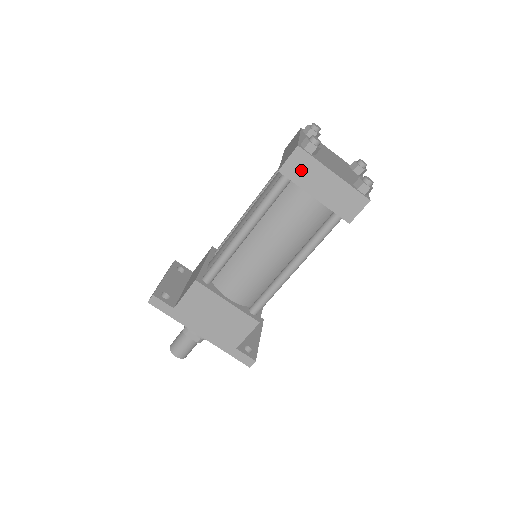
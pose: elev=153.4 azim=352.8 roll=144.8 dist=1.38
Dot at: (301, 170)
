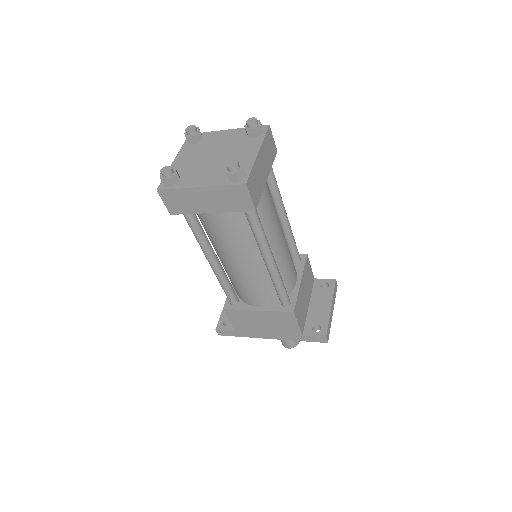
Dot at: (180, 203)
